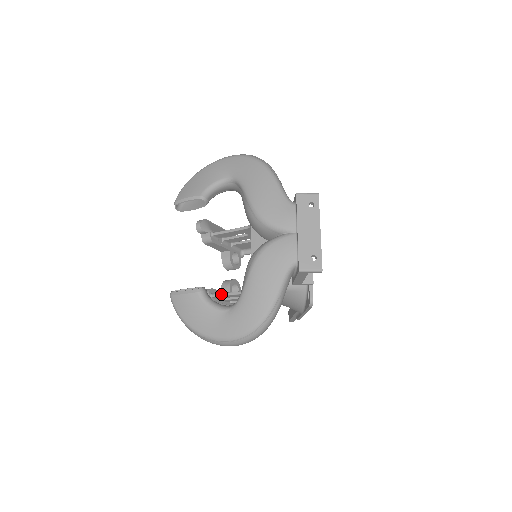
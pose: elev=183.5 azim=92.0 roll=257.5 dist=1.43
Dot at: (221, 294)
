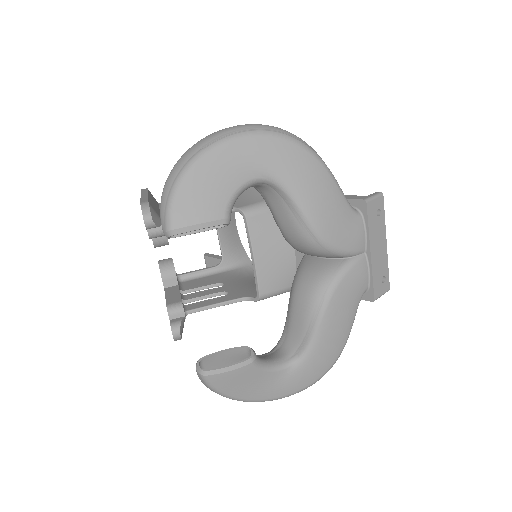
Dot at: (202, 309)
